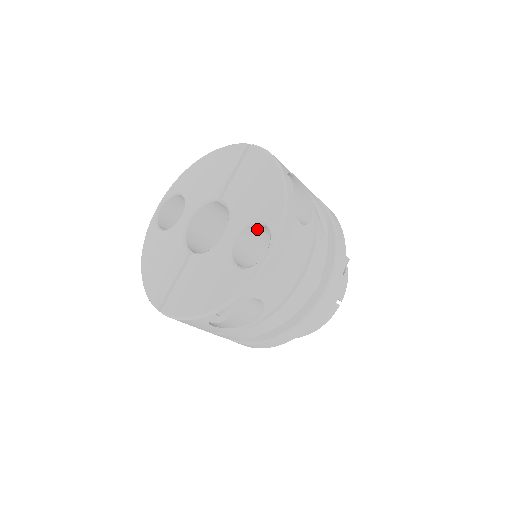
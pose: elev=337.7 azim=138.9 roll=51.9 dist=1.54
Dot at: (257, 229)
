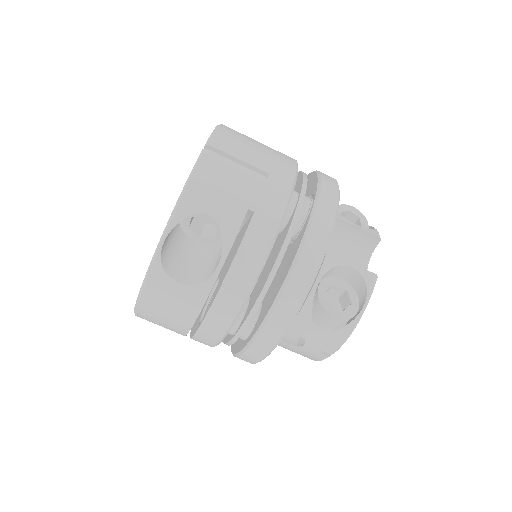
Dot at: occluded
